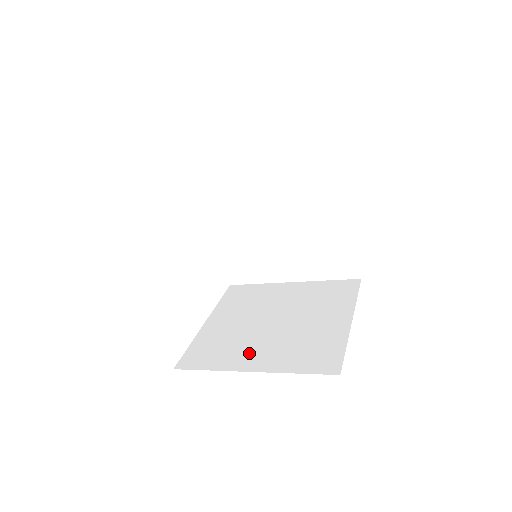
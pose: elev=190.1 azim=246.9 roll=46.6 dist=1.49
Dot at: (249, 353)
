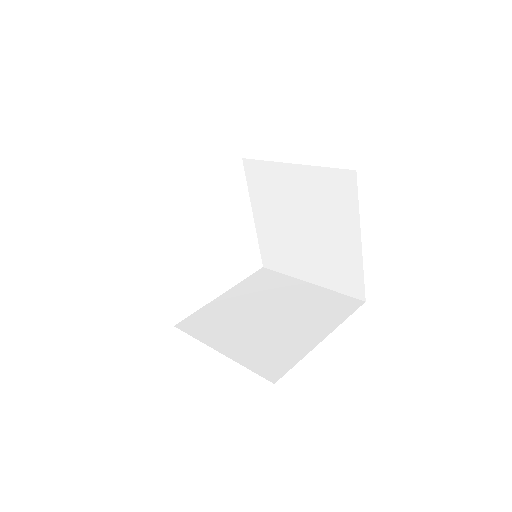
Dot at: (229, 335)
